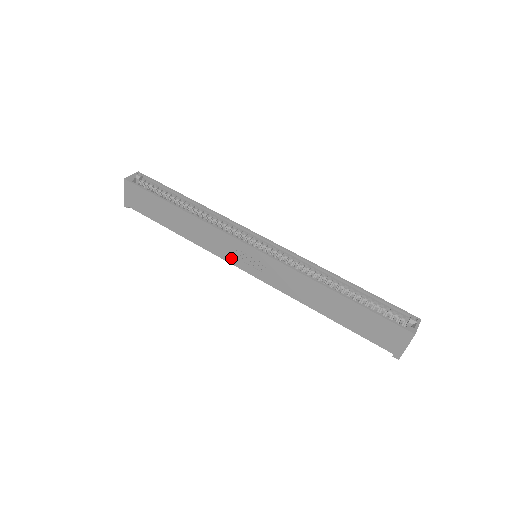
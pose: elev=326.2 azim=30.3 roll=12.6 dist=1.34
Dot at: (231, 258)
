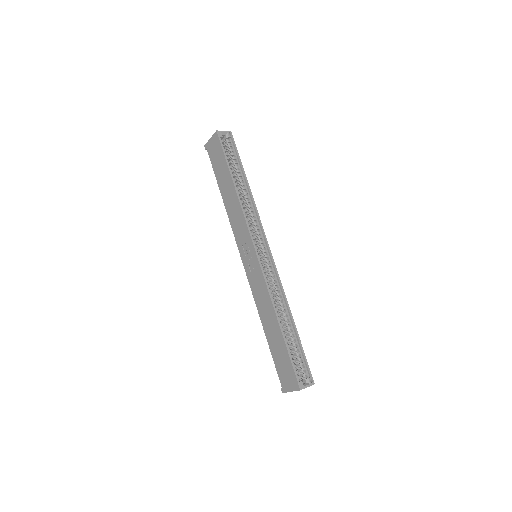
Dot at: (240, 244)
